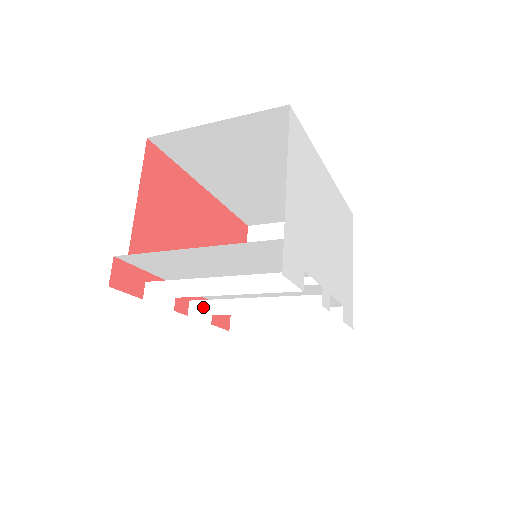
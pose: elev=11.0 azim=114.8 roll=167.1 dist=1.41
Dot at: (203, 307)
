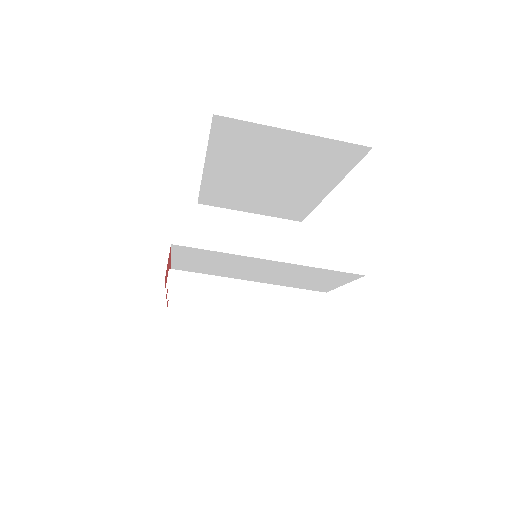
Dot at: (186, 294)
